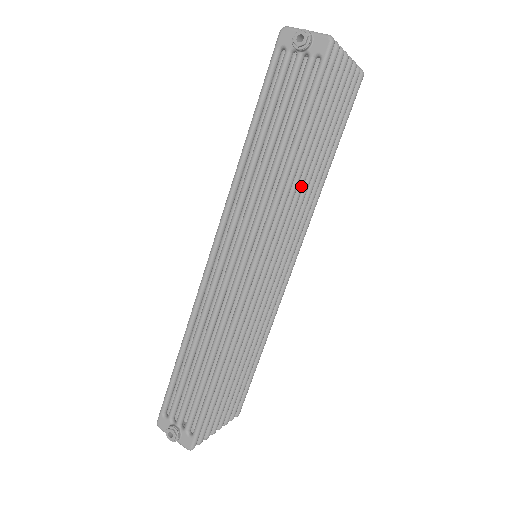
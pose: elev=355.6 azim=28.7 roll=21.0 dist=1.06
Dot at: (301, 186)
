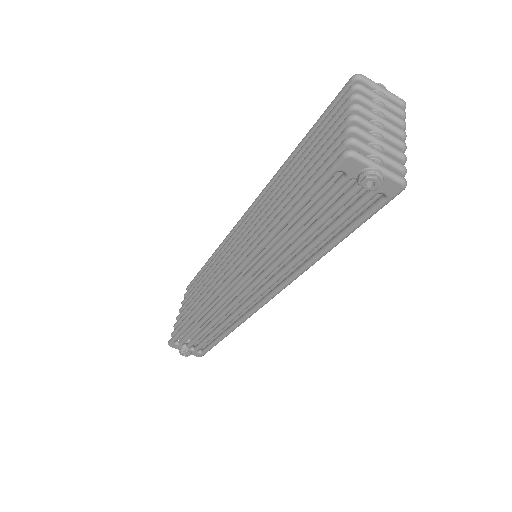
Dot at: occluded
